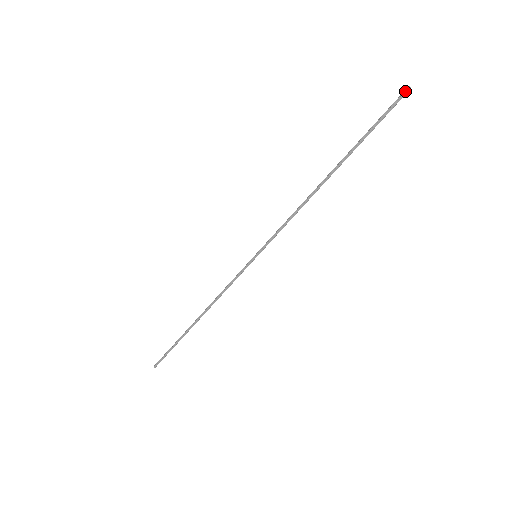
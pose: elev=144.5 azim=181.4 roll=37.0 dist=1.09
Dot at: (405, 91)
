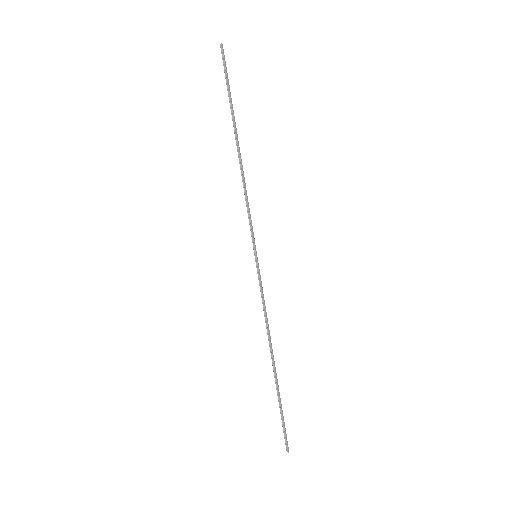
Dot at: (222, 48)
